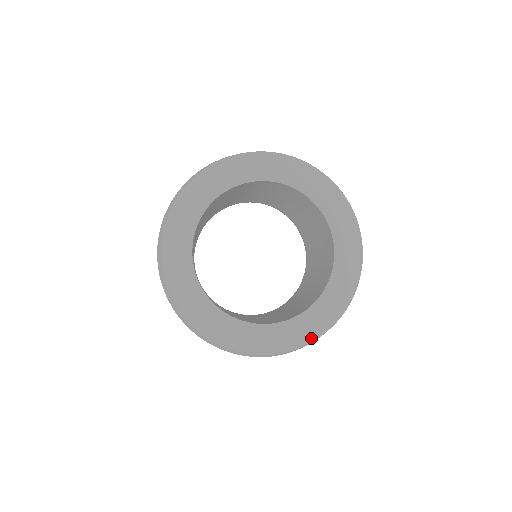
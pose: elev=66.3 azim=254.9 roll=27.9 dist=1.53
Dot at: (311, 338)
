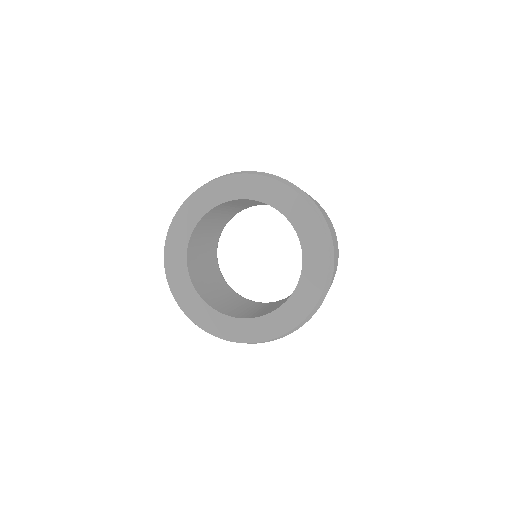
Dot at: (311, 307)
